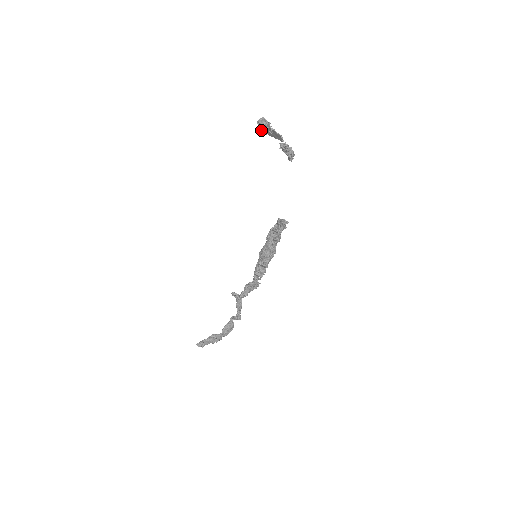
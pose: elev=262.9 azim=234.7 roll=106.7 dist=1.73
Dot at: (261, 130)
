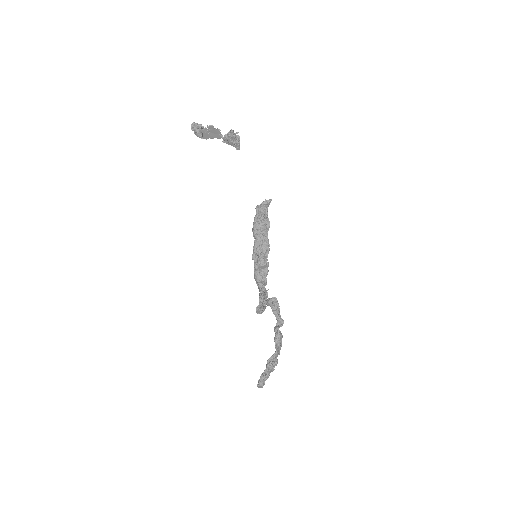
Dot at: (199, 134)
